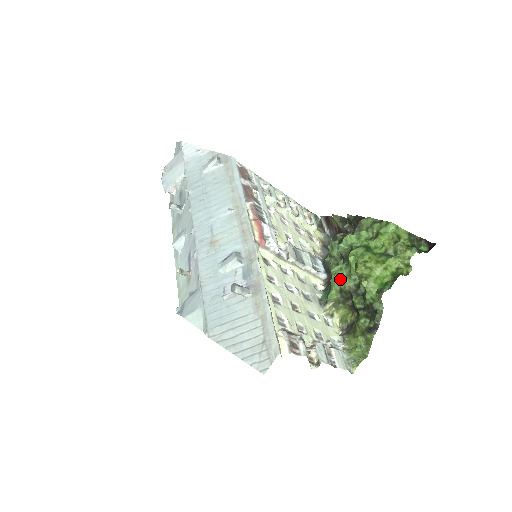
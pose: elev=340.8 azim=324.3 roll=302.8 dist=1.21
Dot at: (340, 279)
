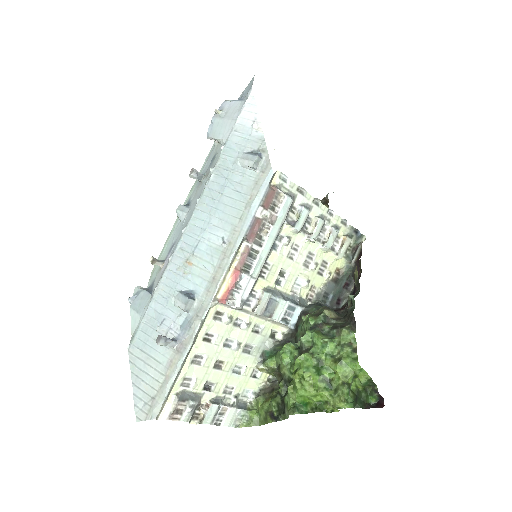
Dot at: (282, 361)
